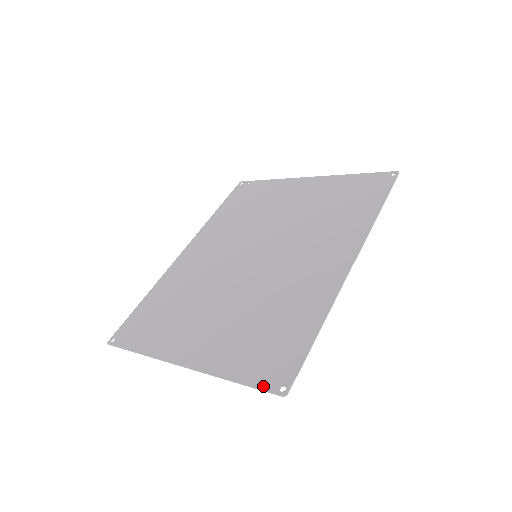
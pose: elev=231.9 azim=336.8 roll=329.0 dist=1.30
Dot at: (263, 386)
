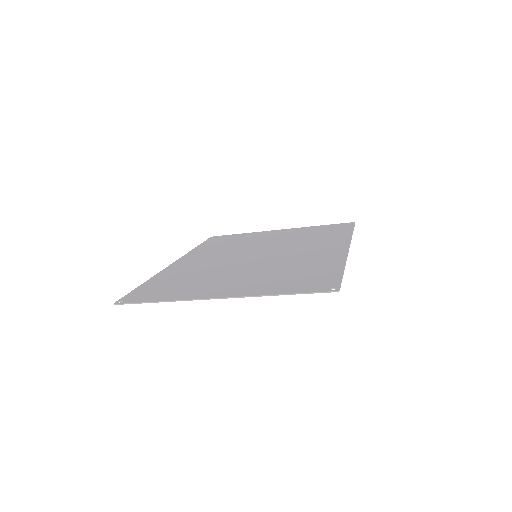
Dot at: (314, 291)
